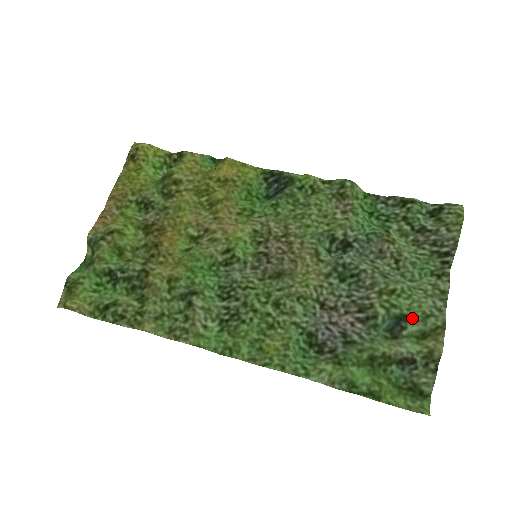
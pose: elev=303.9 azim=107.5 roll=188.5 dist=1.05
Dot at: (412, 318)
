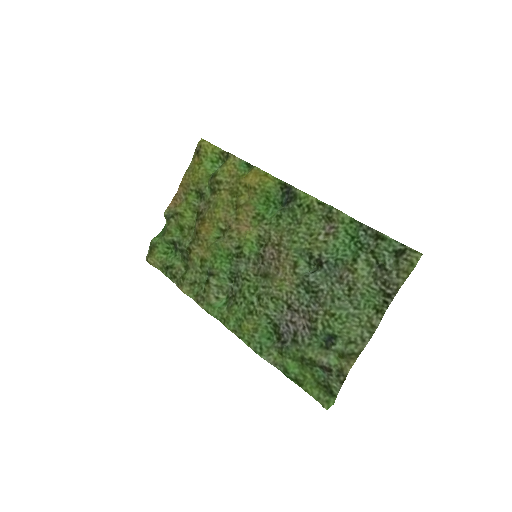
Dot at: (341, 339)
